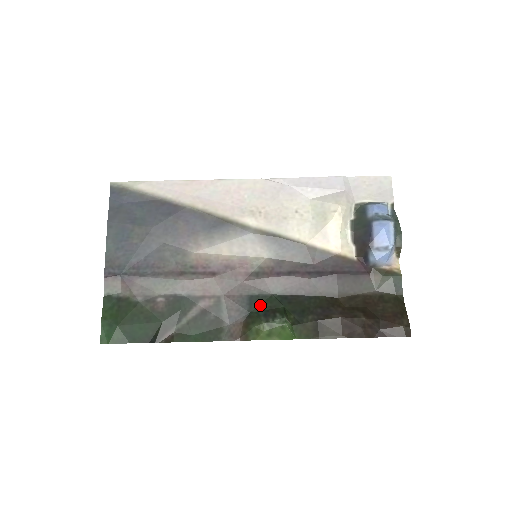
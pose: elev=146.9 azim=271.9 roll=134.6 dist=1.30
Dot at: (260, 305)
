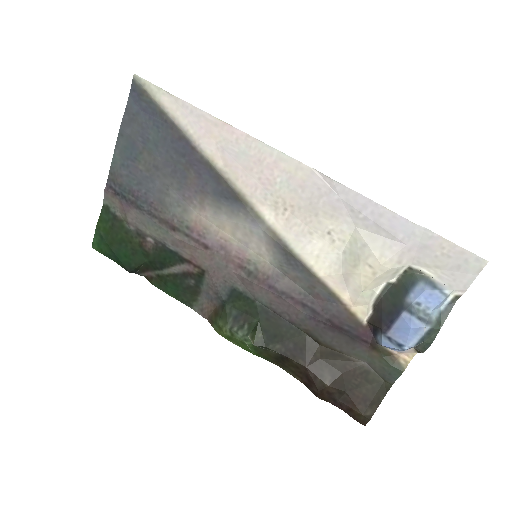
Dot at: (238, 303)
